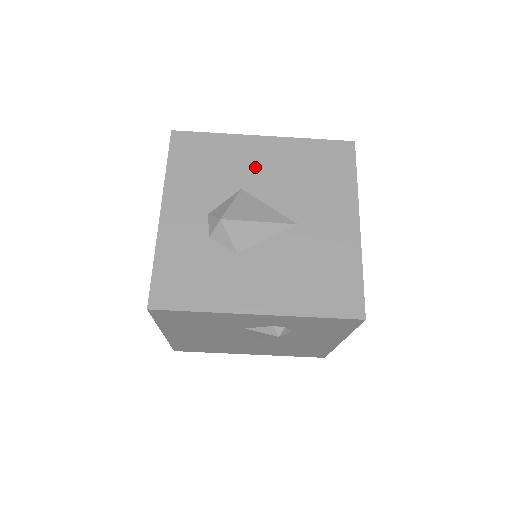
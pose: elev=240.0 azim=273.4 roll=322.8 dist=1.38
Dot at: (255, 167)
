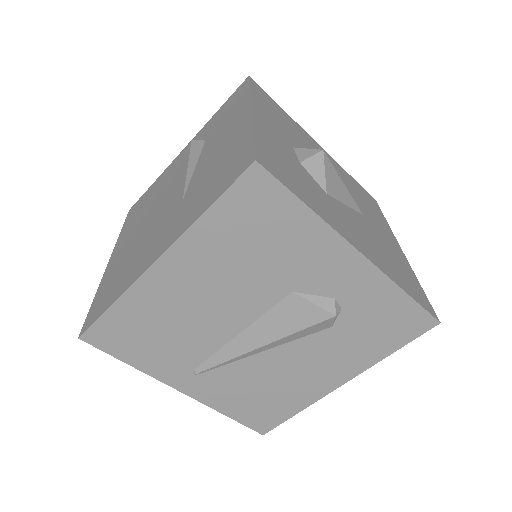
Dot at: occluded
